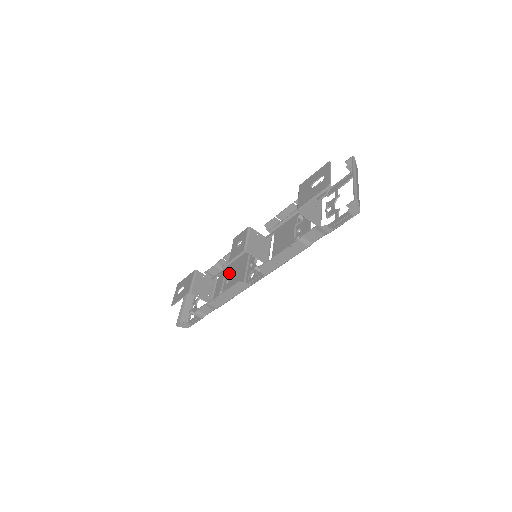
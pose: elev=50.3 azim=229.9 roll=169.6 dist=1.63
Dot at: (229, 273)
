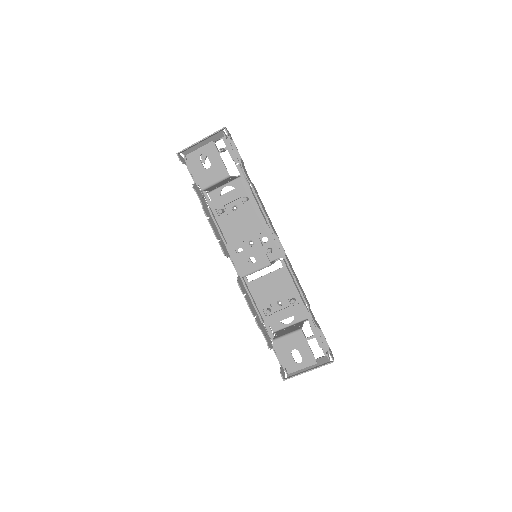
Dot at: (243, 208)
